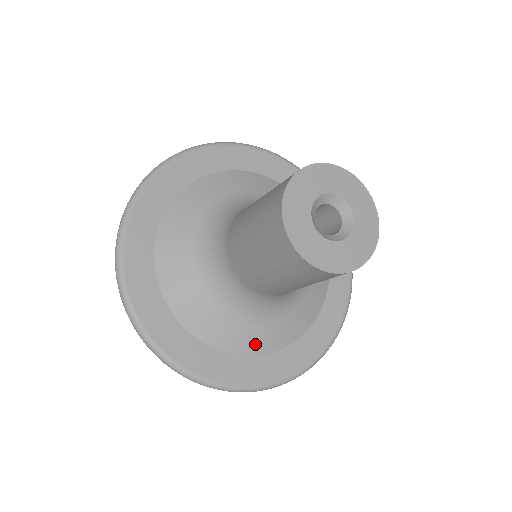
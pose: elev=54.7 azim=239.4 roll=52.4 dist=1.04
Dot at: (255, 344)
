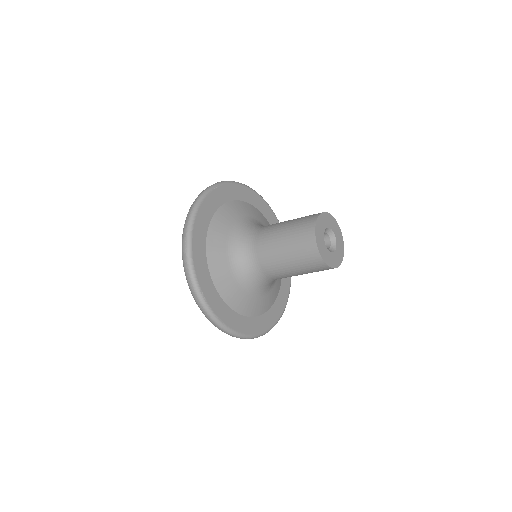
Dot at: (223, 285)
